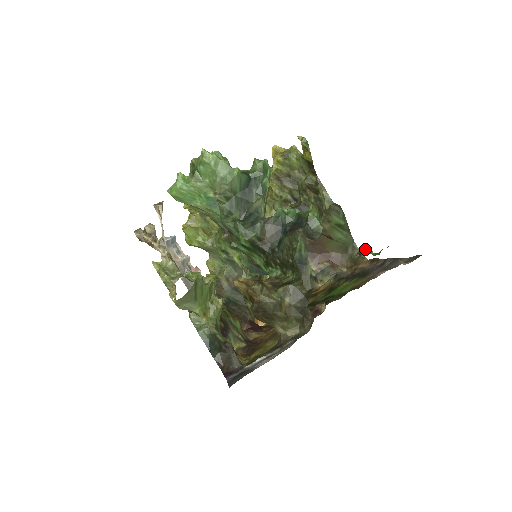
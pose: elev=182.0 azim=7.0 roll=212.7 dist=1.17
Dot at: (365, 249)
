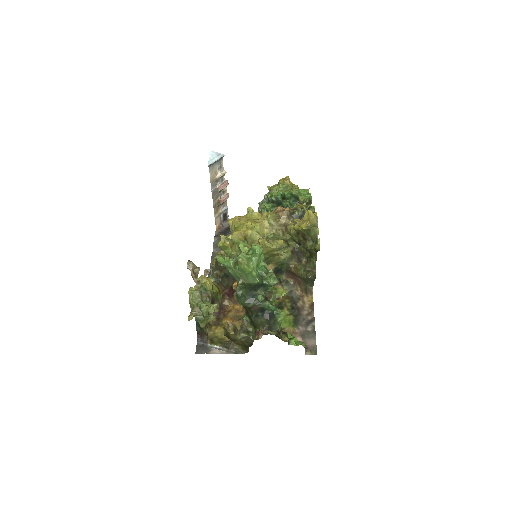
Dot at: (295, 338)
